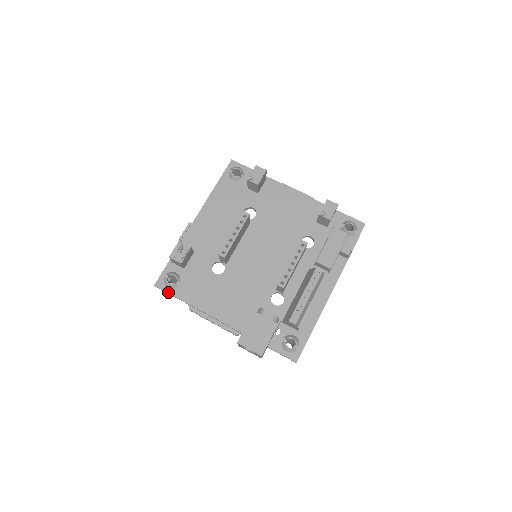
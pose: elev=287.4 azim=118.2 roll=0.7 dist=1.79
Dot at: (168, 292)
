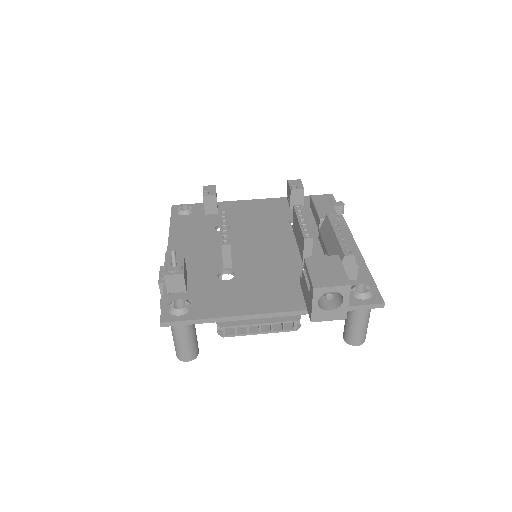
Dot at: (183, 320)
